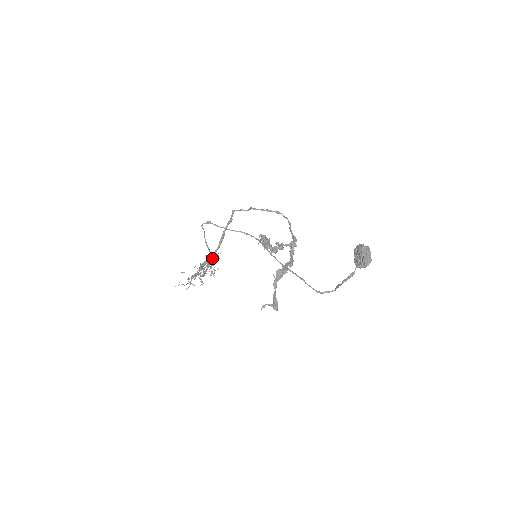
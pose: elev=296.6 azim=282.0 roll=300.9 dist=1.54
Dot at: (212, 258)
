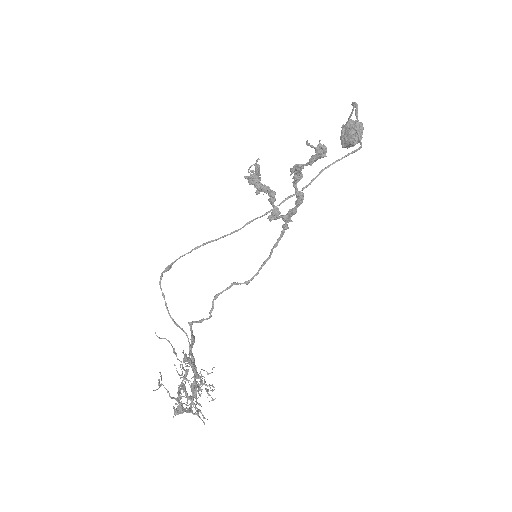
Dot at: (194, 373)
